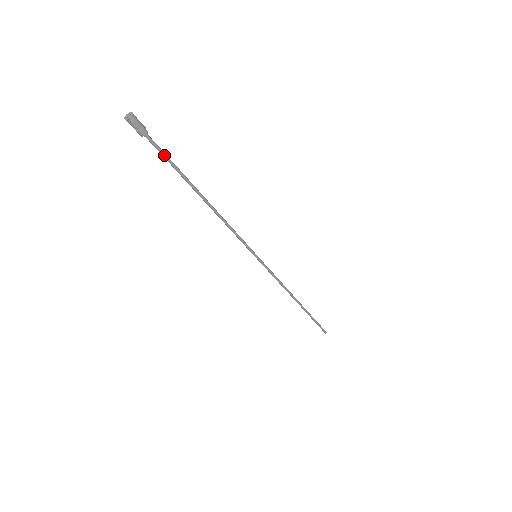
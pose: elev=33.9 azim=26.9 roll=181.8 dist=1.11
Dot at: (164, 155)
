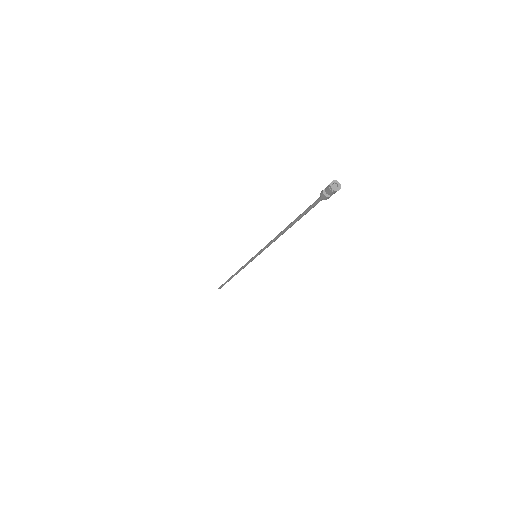
Dot at: occluded
